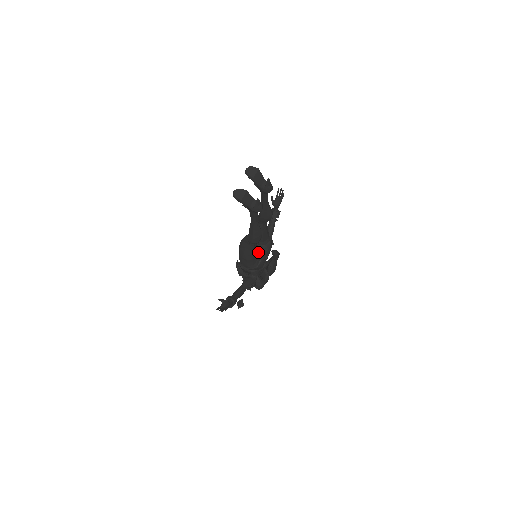
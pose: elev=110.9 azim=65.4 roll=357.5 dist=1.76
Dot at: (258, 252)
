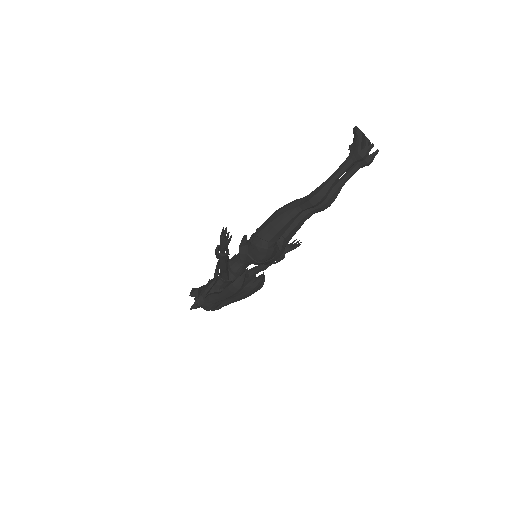
Dot at: occluded
